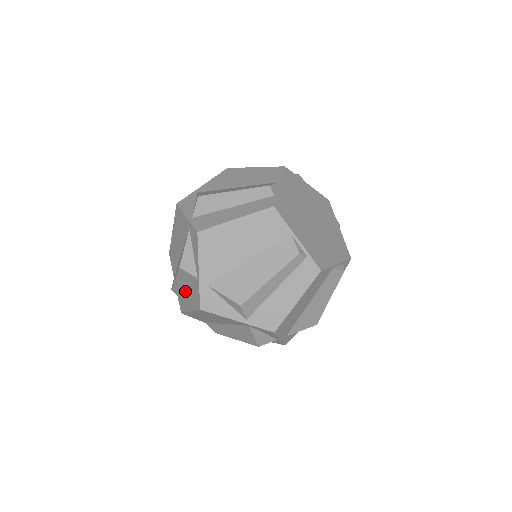
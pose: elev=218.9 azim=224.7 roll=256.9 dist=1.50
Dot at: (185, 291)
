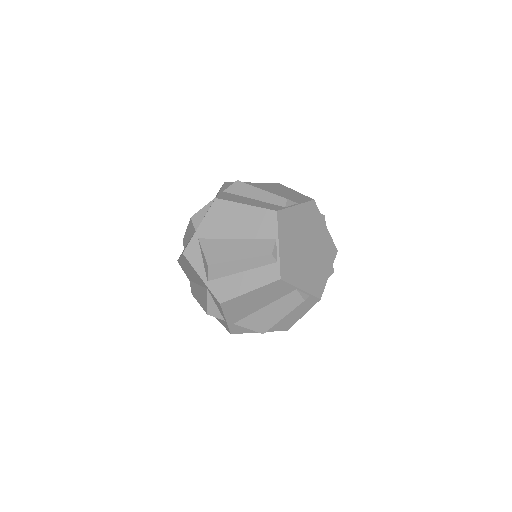
Dot at: occluded
